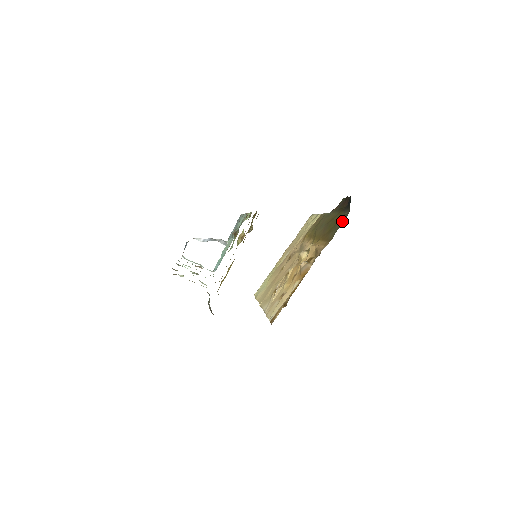
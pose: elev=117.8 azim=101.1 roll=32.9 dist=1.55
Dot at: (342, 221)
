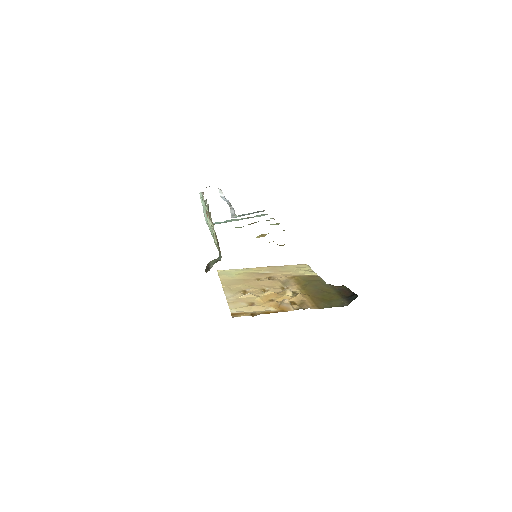
Dot at: (338, 305)
